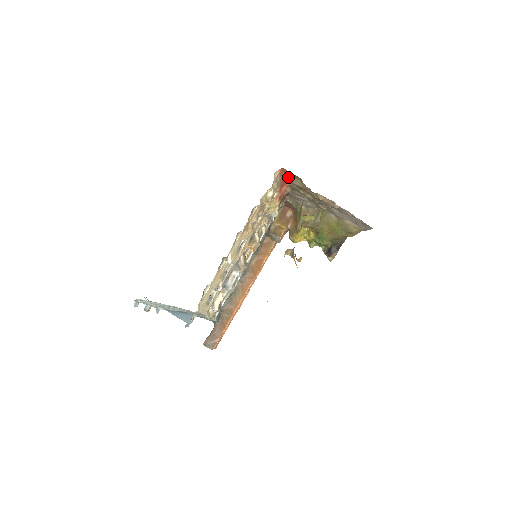
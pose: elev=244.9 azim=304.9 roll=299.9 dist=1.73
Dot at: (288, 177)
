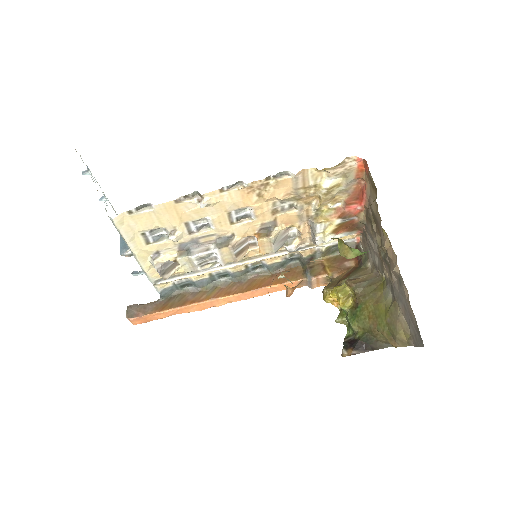
Dot at: (367, 185)
